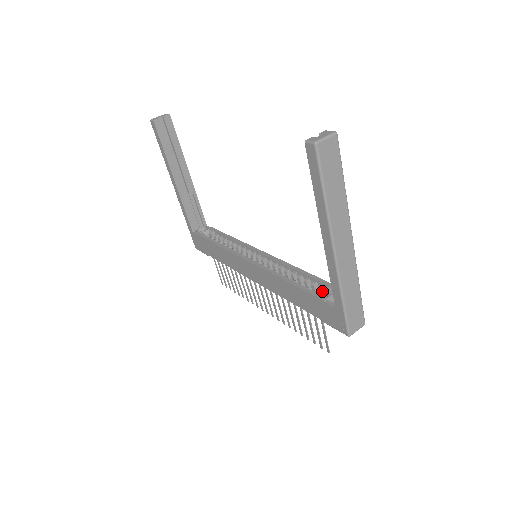
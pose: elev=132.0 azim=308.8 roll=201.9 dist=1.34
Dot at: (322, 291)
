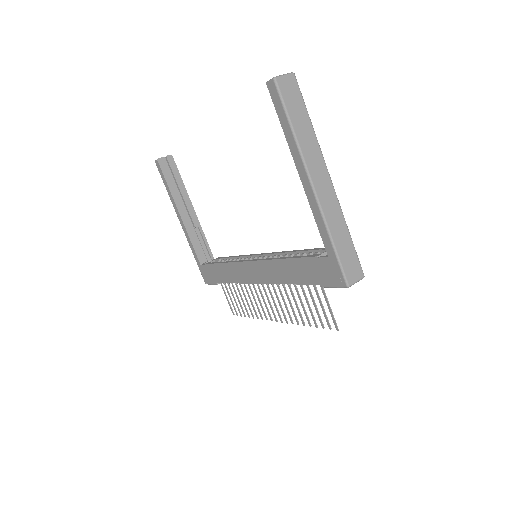
Dot at: occluded
